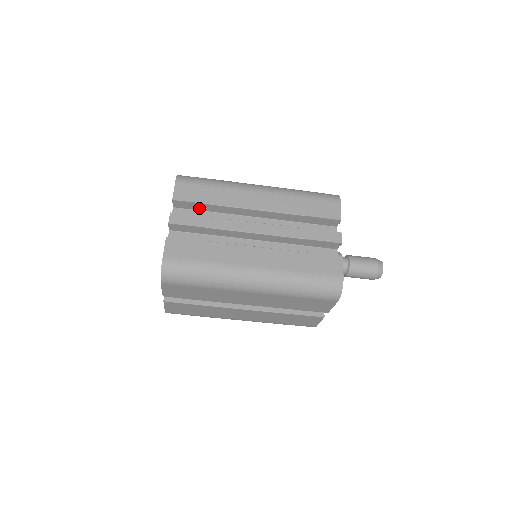
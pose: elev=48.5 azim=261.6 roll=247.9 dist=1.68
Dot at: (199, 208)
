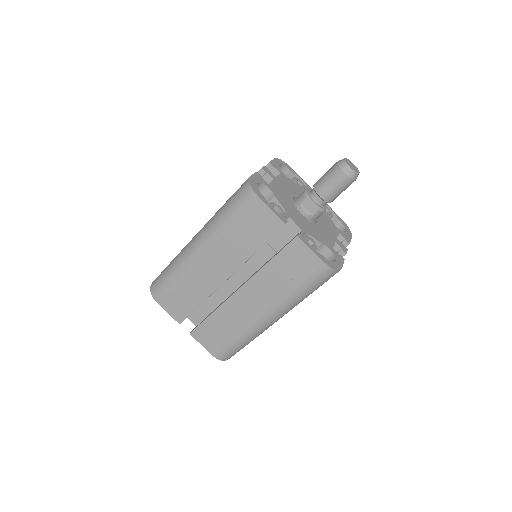
Dot at: occluded
